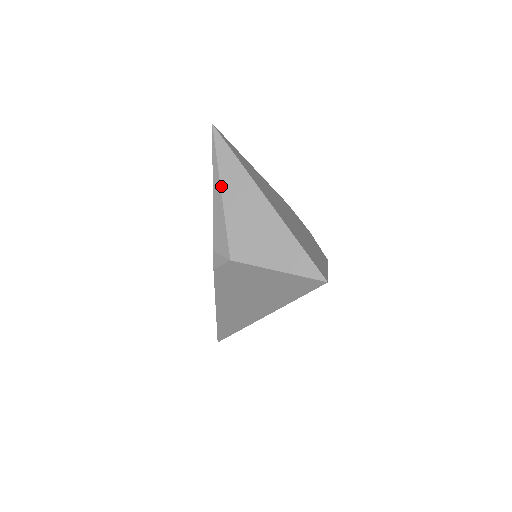
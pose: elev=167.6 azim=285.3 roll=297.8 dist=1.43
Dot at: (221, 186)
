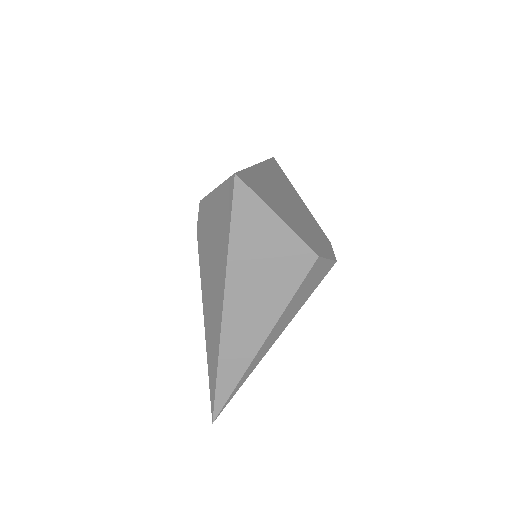
Dot at: occluded
